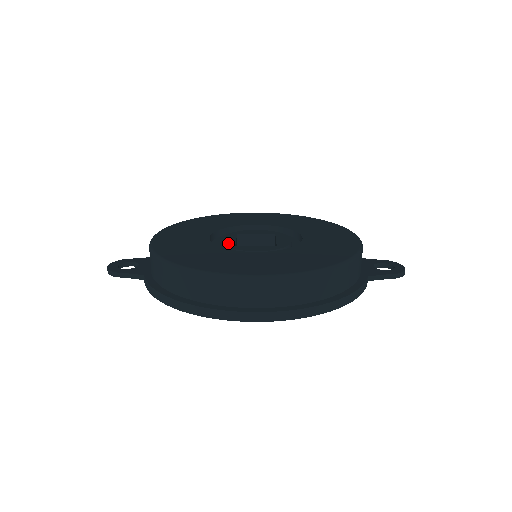
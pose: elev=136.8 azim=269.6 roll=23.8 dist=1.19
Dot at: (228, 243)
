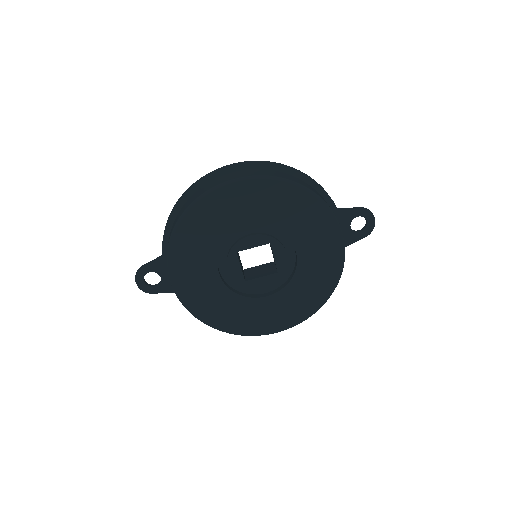
Dot at: (238, 278)
